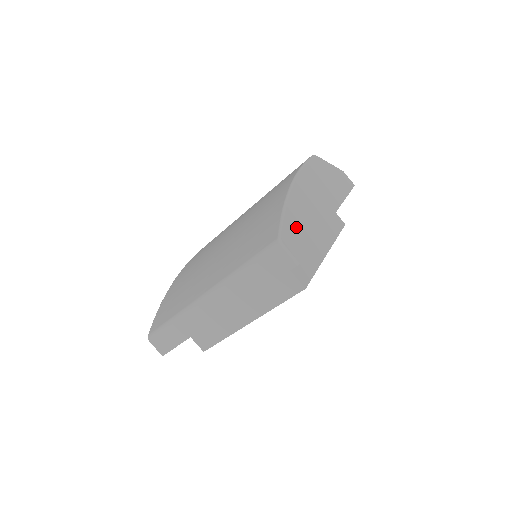
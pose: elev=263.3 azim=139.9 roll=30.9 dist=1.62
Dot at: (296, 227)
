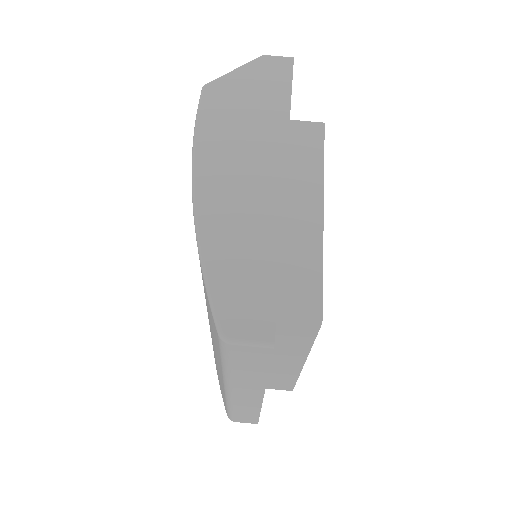
Dot at: (236, 275)
